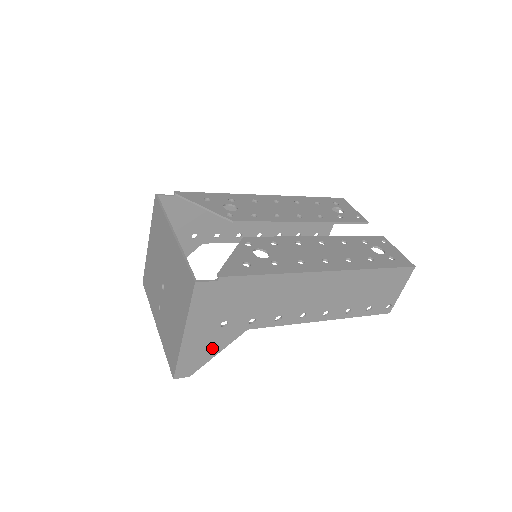
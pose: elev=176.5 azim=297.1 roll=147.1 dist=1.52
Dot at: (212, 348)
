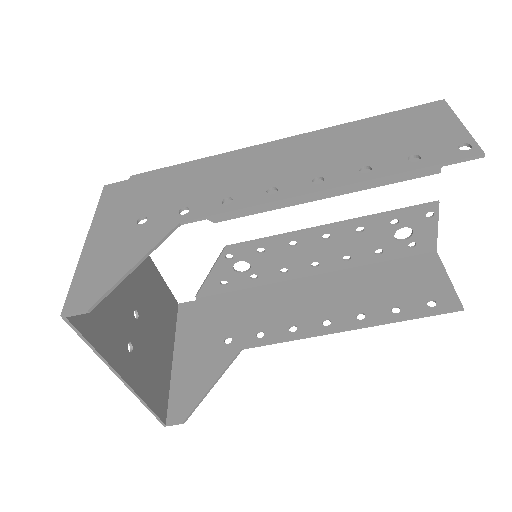
Dot at: (126, 257)
